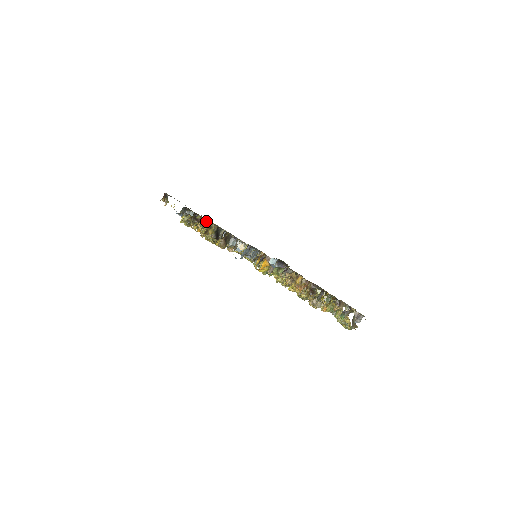
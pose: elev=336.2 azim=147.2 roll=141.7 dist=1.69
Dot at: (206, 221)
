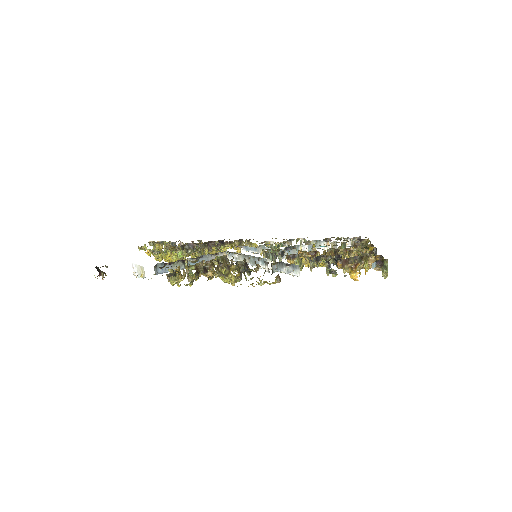
Dot at: (217, 267)
